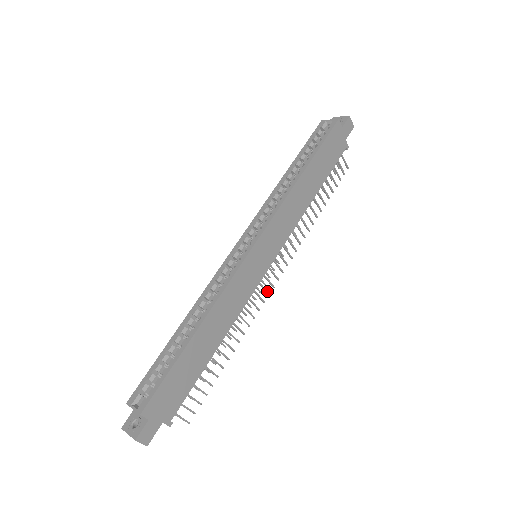
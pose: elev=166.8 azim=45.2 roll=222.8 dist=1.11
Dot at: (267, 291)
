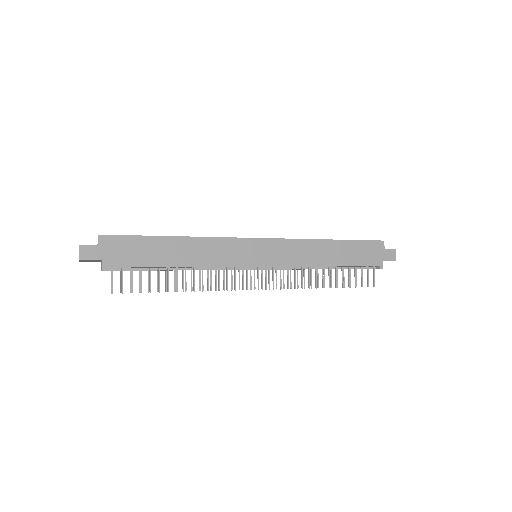
Dot at: occluded
